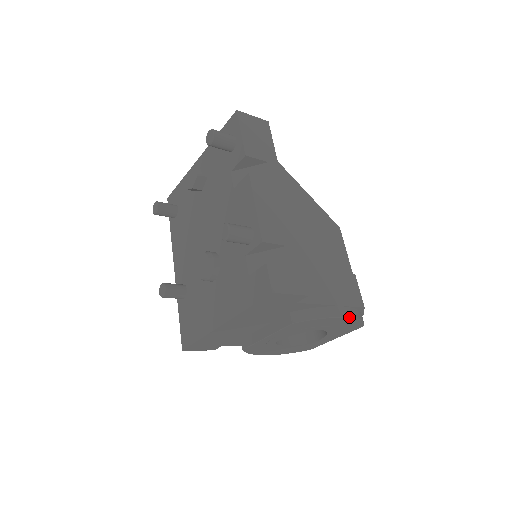
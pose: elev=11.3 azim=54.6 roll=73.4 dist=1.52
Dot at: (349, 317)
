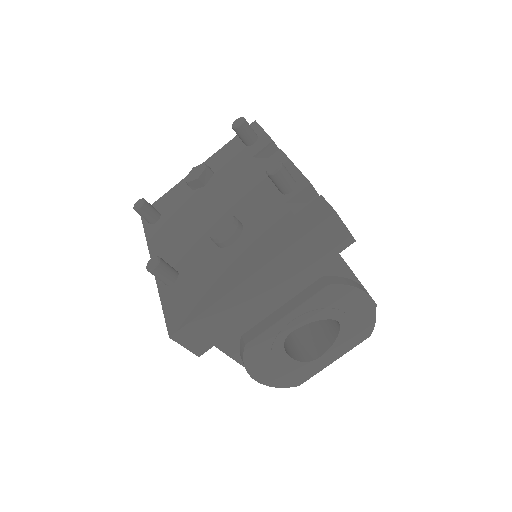
Dot at: (372, 300)
